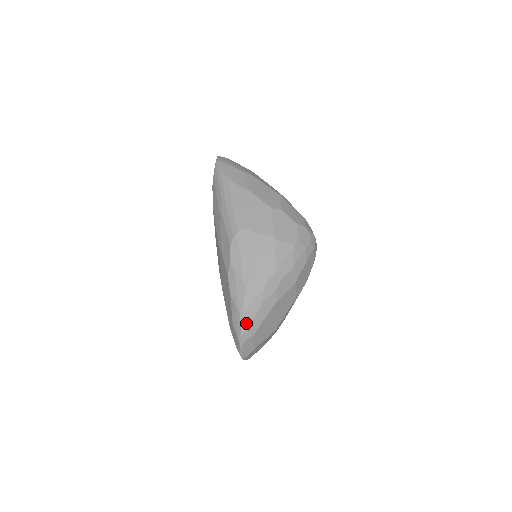
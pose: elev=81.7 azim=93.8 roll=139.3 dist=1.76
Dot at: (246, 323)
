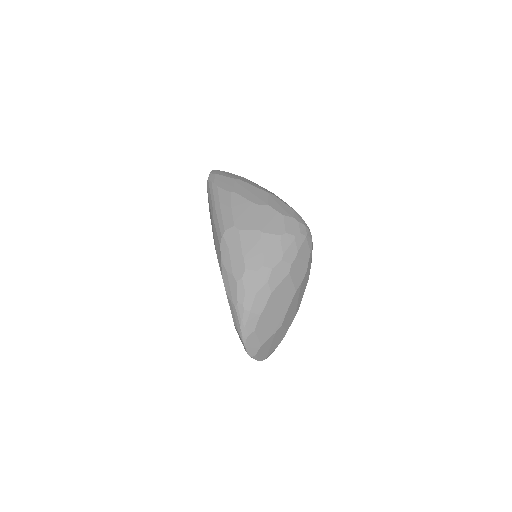
Dot at: (243, 318)
